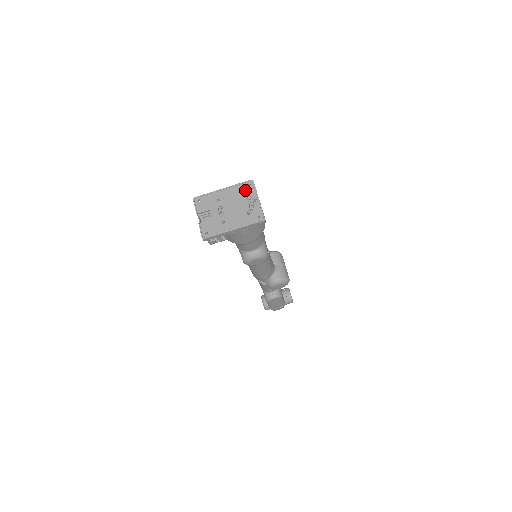
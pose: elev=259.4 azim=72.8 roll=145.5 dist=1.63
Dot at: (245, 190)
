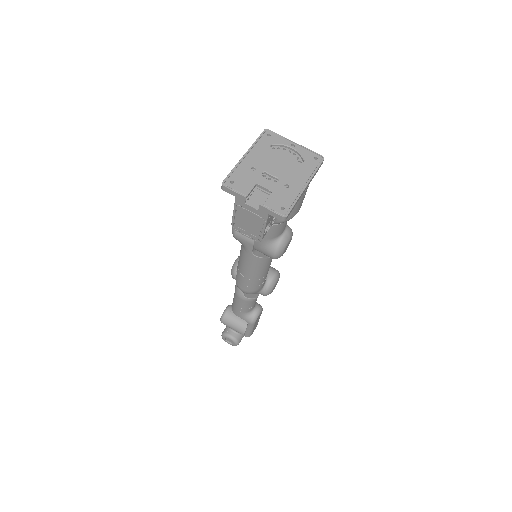
Dot at: (271, 142)
